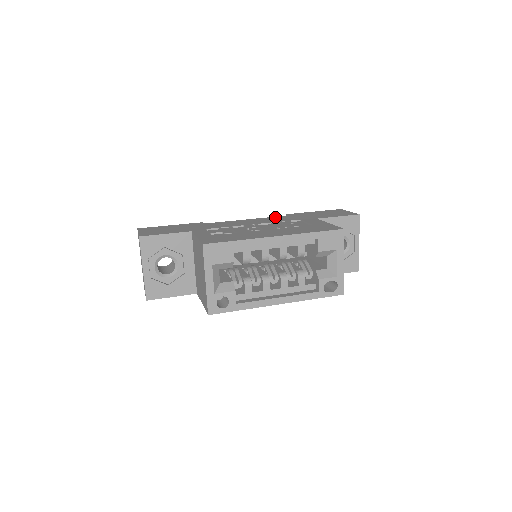
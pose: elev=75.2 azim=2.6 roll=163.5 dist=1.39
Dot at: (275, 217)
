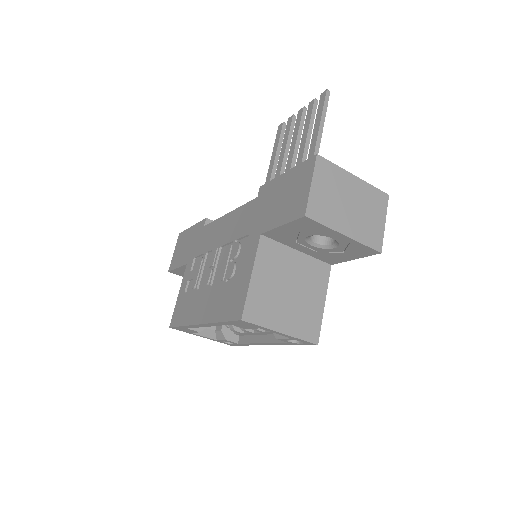
Dot at: (243, 209)
